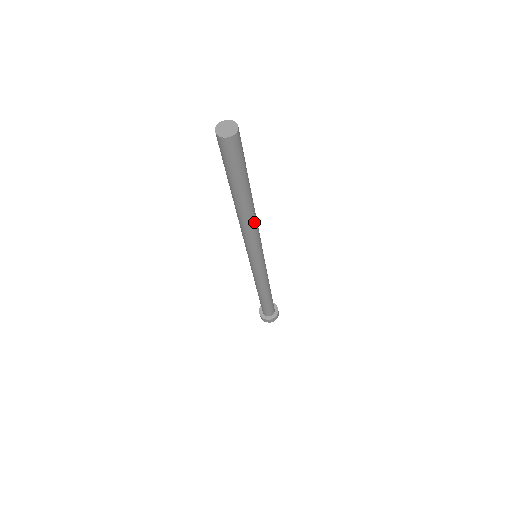
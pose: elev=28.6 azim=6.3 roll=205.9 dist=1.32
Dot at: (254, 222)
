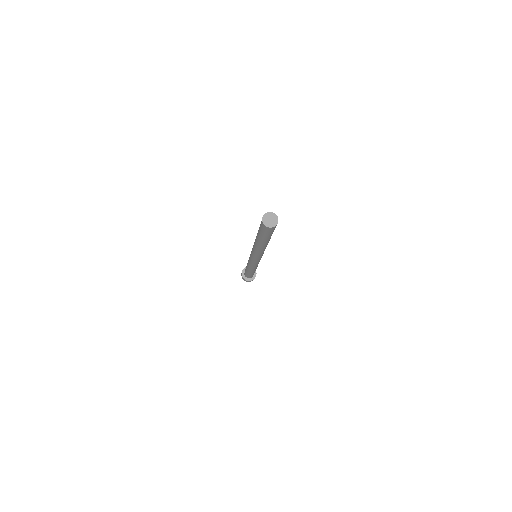
Dot at: (262, 250)
